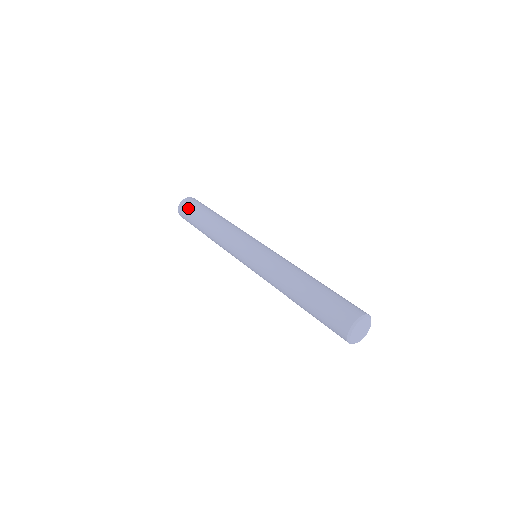
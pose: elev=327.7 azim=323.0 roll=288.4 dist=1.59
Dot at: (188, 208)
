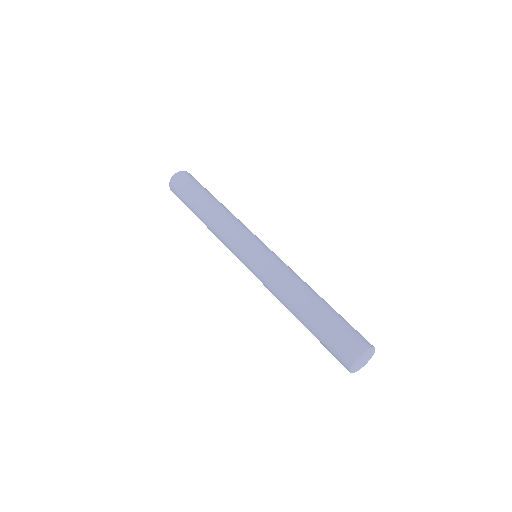
Dot at: (183, 184)
